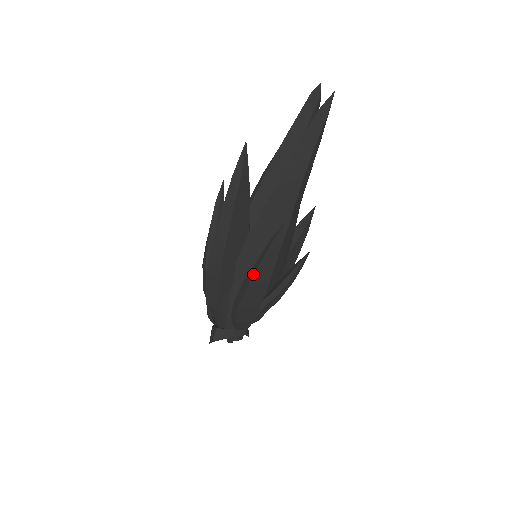
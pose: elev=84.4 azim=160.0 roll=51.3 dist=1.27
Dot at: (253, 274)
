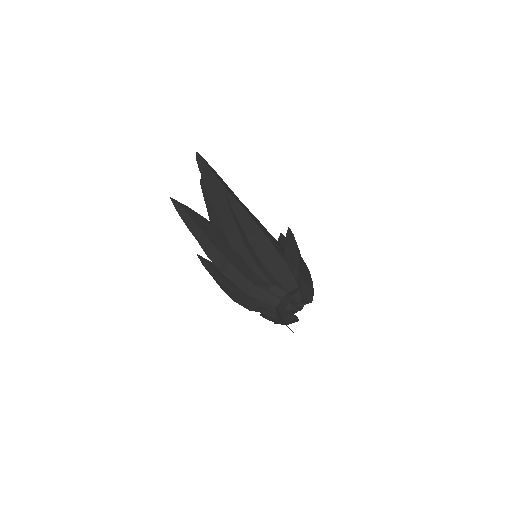
Dot at: (242, 232)
